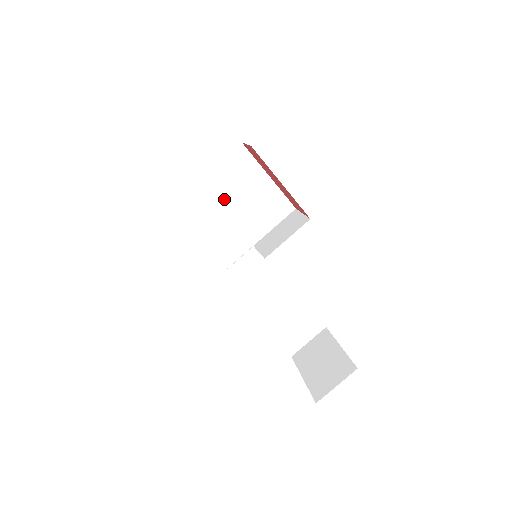
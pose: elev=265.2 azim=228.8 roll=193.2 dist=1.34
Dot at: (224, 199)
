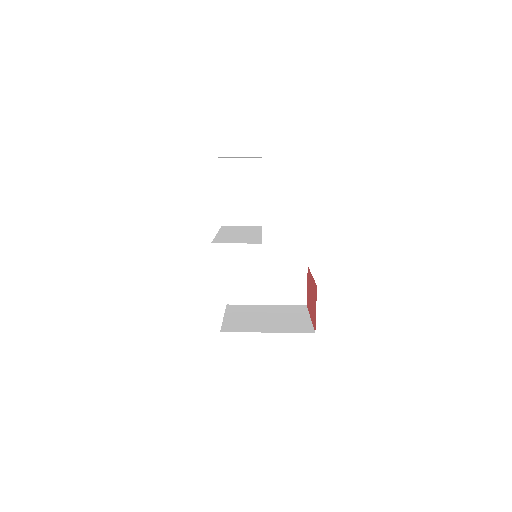
Dot at: (265, 313)
